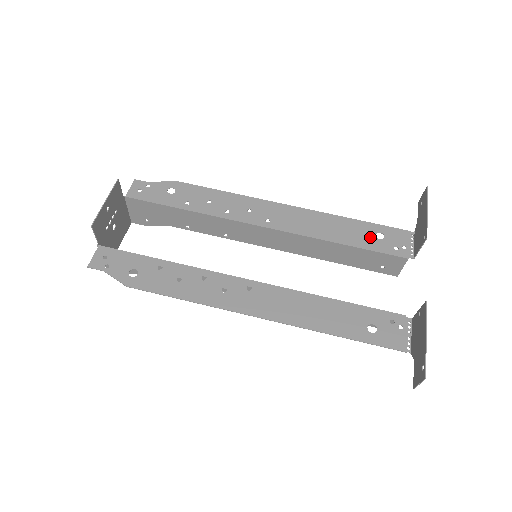
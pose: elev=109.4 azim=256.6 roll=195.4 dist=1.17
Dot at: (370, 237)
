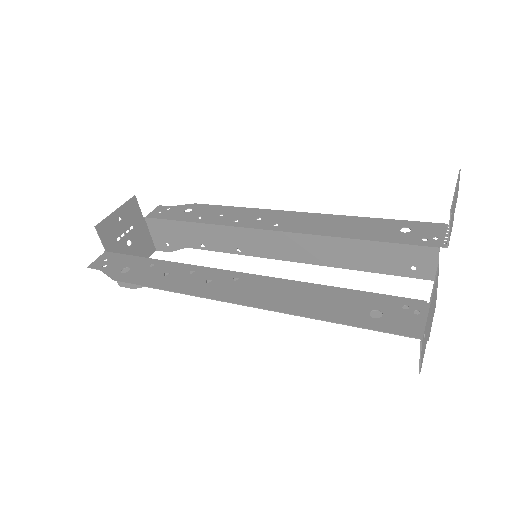
Dot at: (392, 231)
